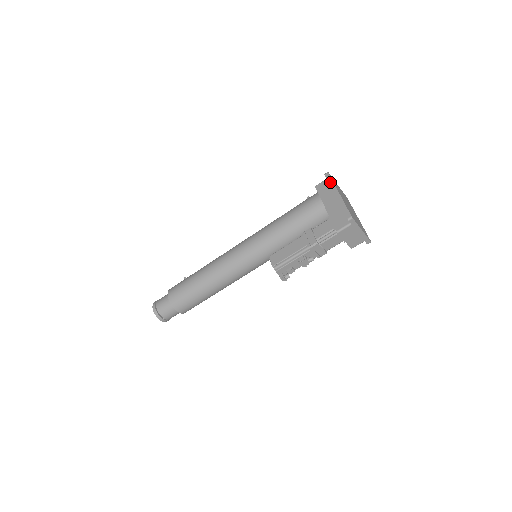
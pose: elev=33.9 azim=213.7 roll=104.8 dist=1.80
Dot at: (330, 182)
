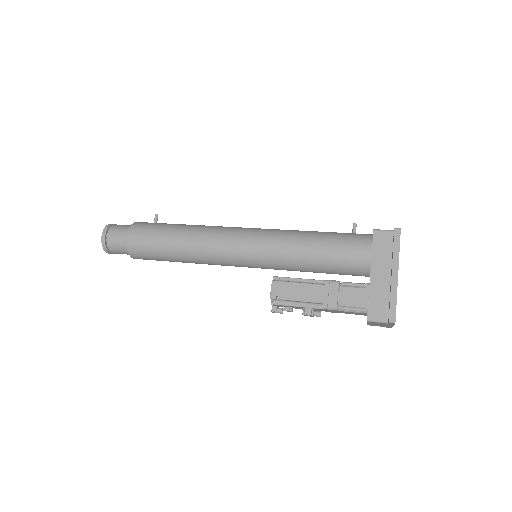
Dot at: (396, 248)
